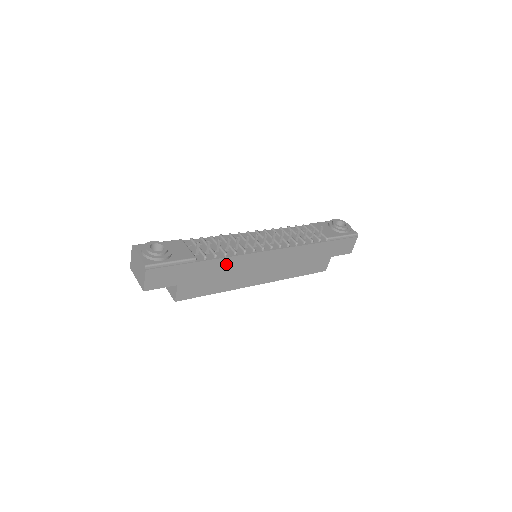
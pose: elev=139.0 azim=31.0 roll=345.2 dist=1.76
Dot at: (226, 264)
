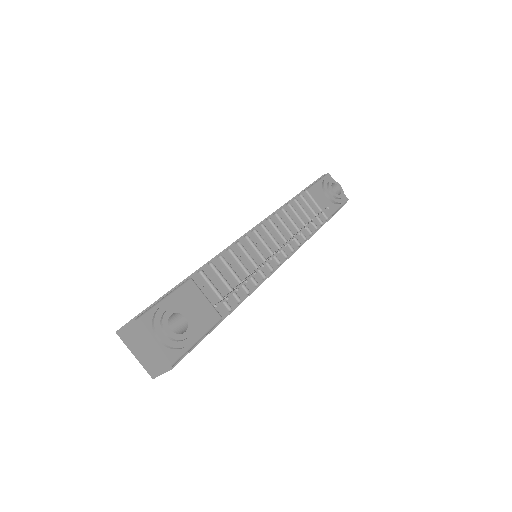
Dot at: occluded
